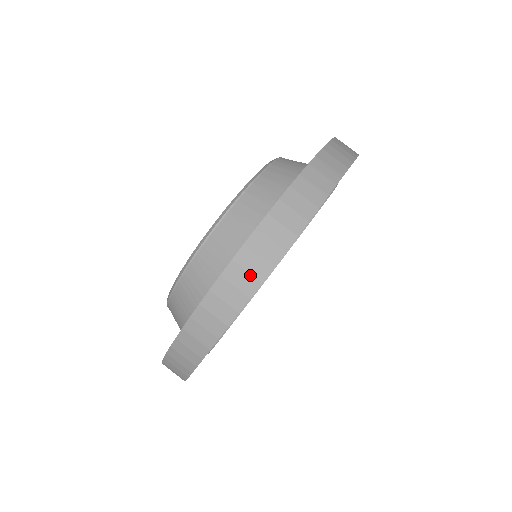
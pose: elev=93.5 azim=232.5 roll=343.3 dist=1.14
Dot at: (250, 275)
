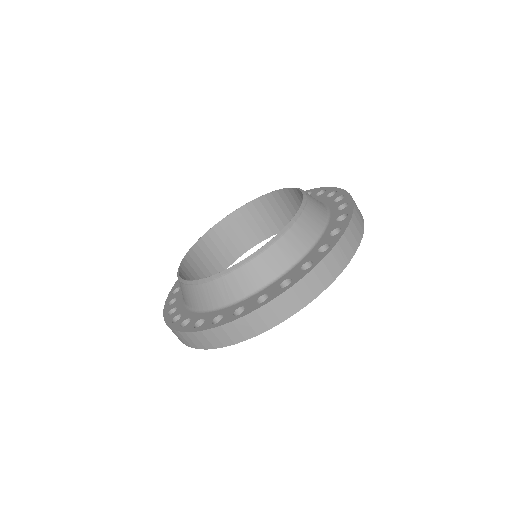
Dot at: (264, 323)
